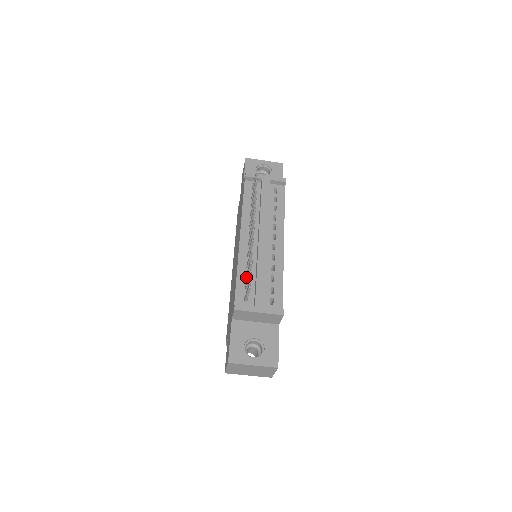
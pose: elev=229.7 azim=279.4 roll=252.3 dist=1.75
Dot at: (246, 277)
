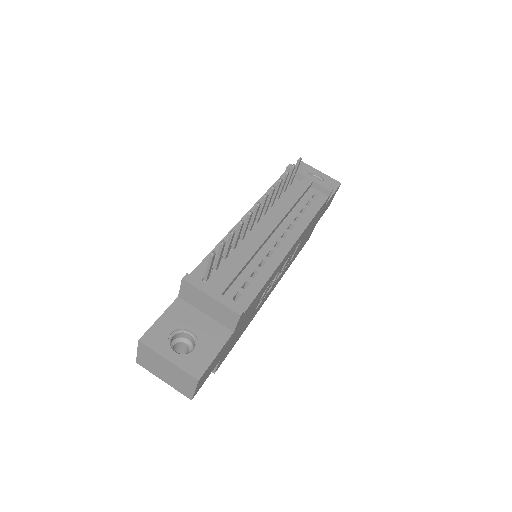
Dot at: (223, 257)
